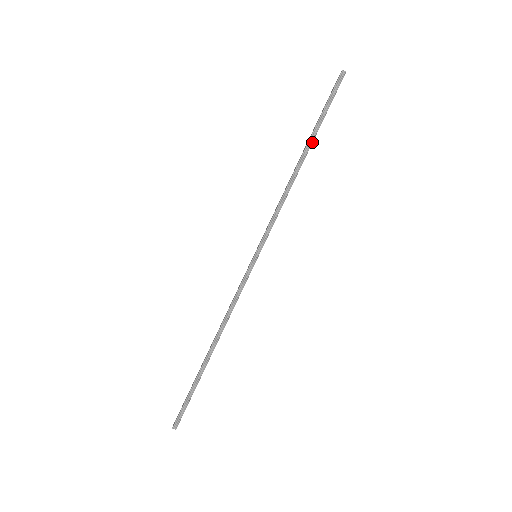
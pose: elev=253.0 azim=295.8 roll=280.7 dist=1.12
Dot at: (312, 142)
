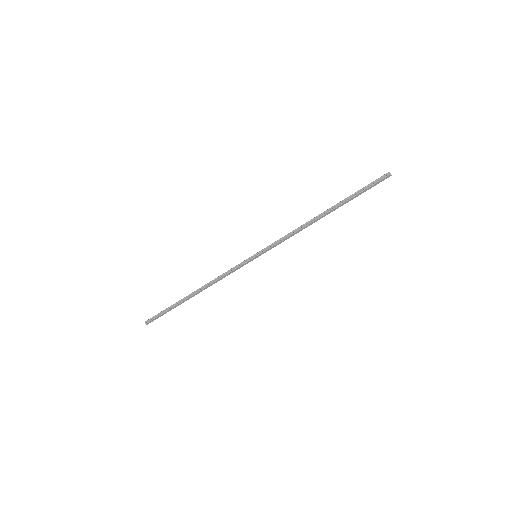
Dot at: (337, 207)
